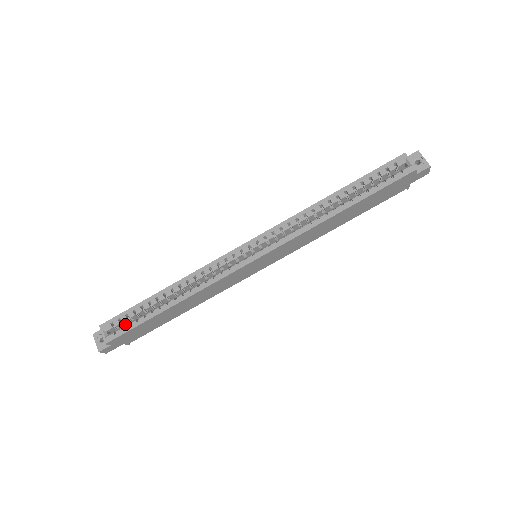
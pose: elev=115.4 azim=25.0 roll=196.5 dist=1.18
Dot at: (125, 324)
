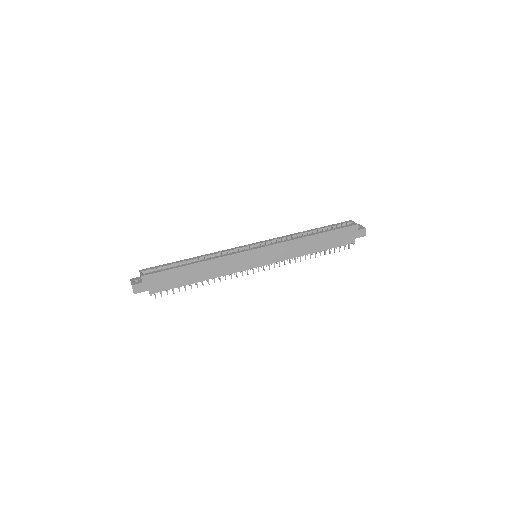
Dot at: occluded
